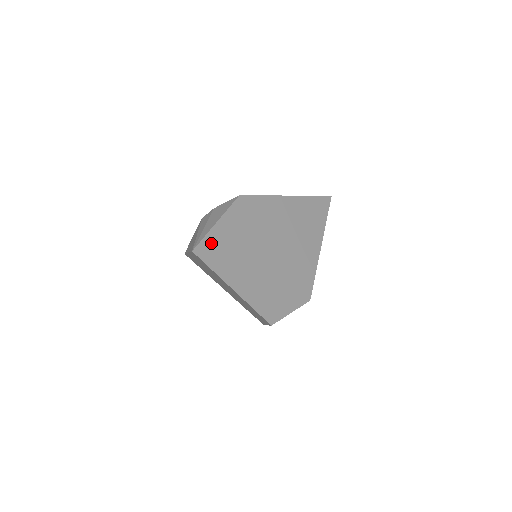
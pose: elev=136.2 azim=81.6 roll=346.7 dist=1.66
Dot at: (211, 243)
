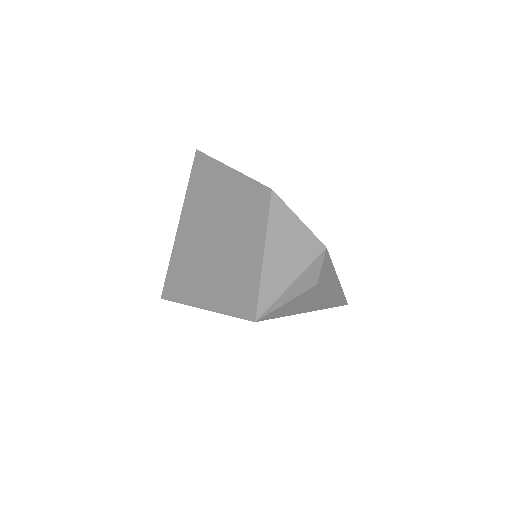
Dot at: occluded
